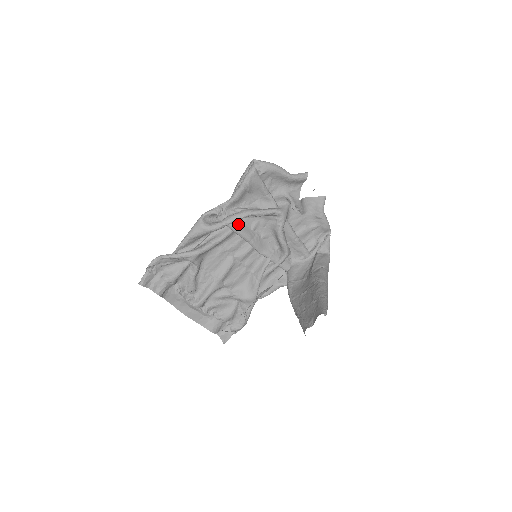
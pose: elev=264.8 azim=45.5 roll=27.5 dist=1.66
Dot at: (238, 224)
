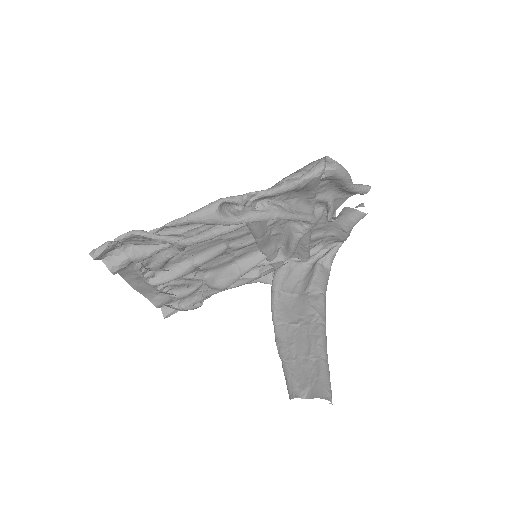
Dot at: occluded
